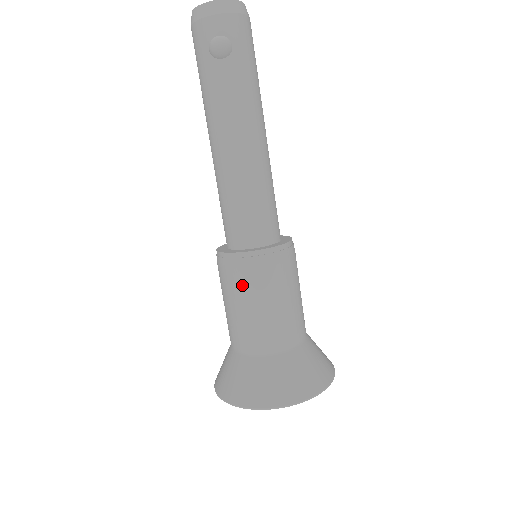
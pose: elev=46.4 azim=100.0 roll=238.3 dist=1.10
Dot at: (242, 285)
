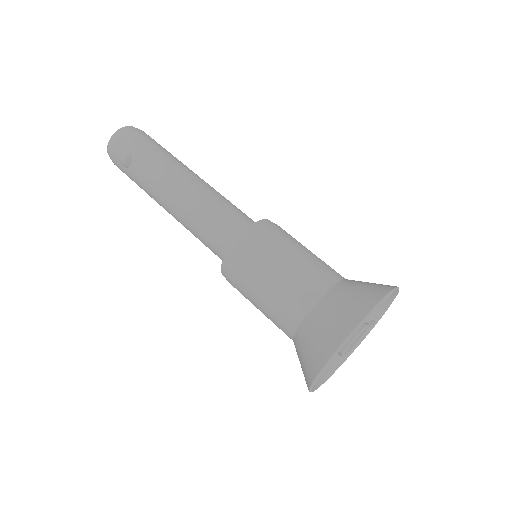
Dot at: (243, 282)
